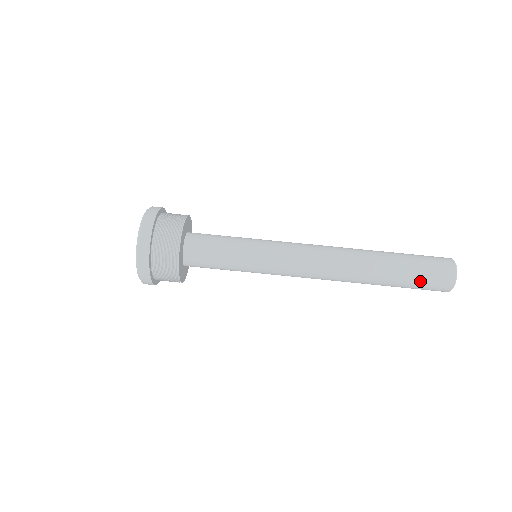
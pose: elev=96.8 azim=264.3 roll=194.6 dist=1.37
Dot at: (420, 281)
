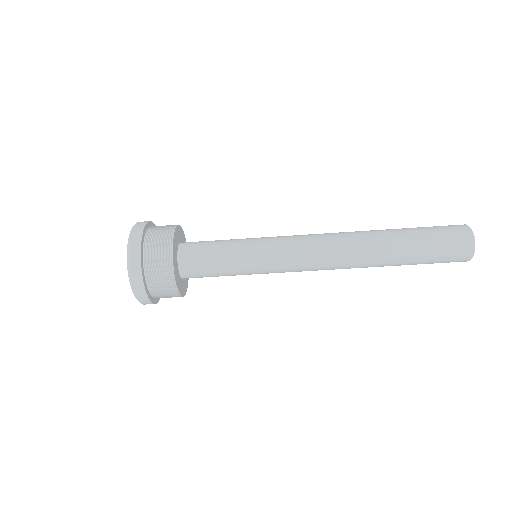
Dot at: occluded
